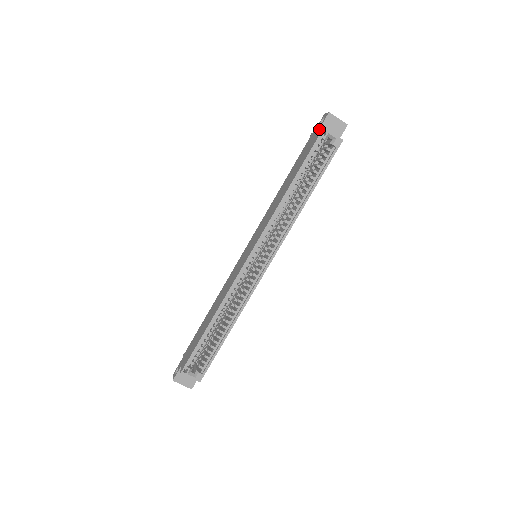
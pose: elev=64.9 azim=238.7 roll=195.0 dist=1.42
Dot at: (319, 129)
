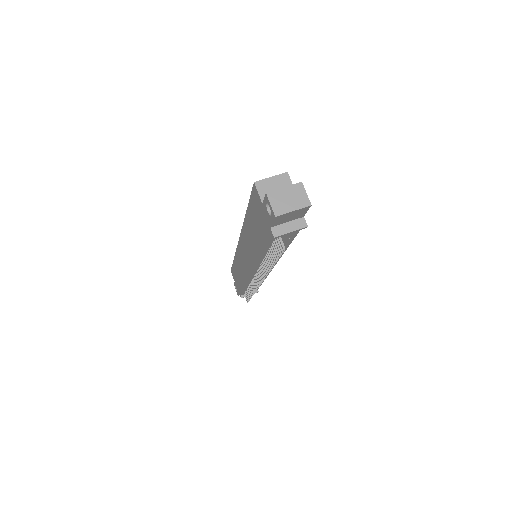
Dot at: (234, 280)
